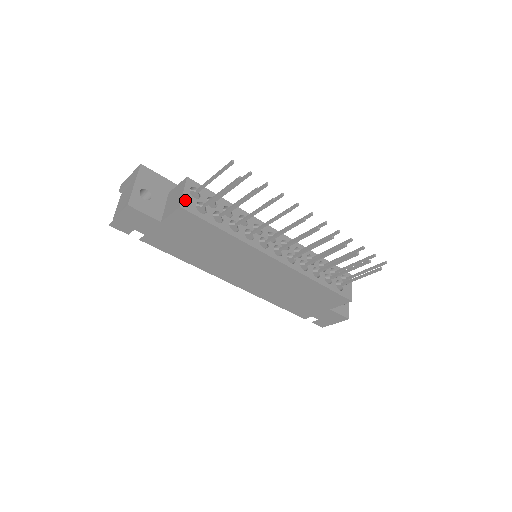
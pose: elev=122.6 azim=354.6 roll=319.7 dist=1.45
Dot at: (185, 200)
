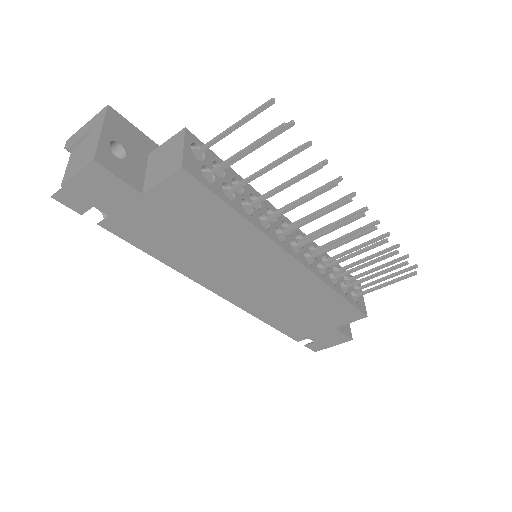
Dot at: (187, 159)
